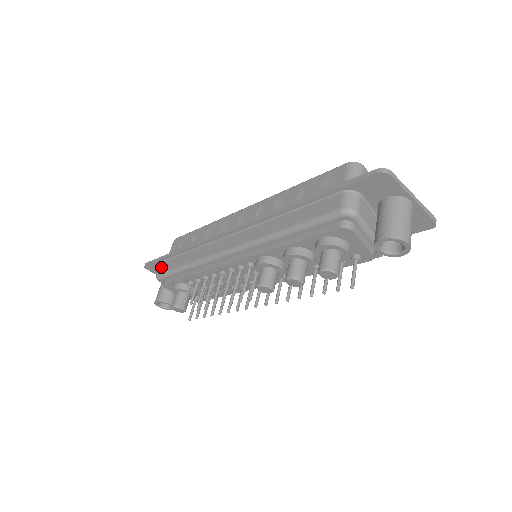
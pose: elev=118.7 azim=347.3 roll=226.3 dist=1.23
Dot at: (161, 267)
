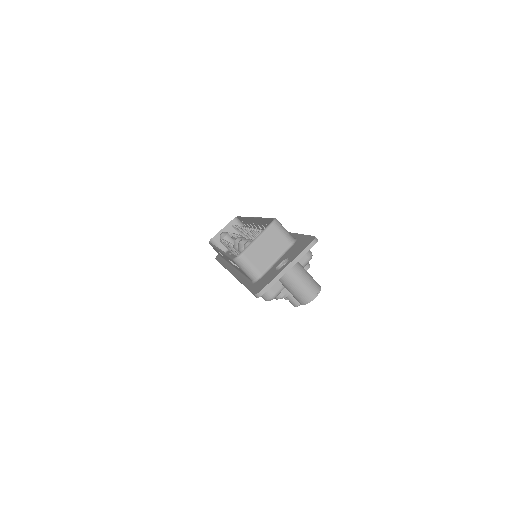
Dot at: occluded
